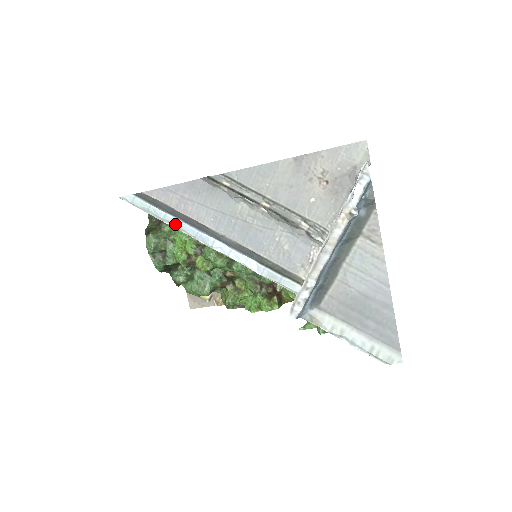
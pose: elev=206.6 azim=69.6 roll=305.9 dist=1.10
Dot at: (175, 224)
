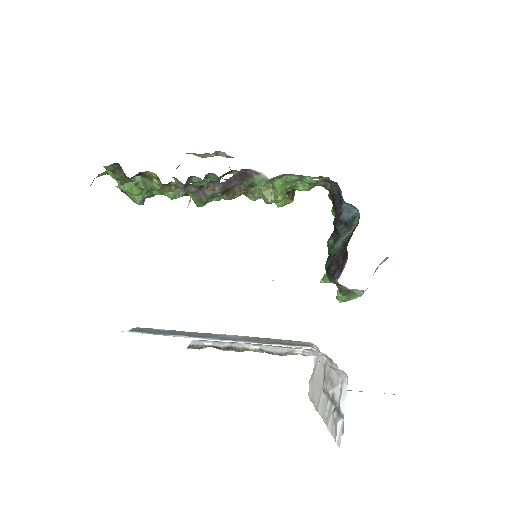
Dot at: occluded
